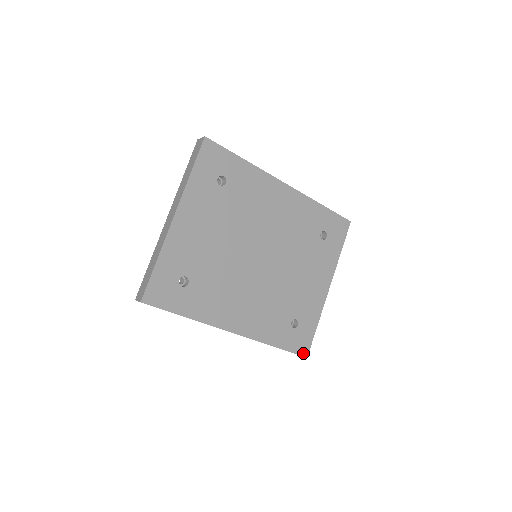
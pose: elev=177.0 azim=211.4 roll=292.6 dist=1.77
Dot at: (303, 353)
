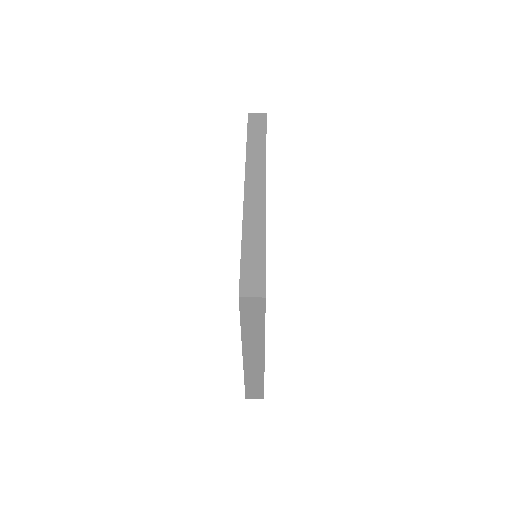
Dot at: occluded
